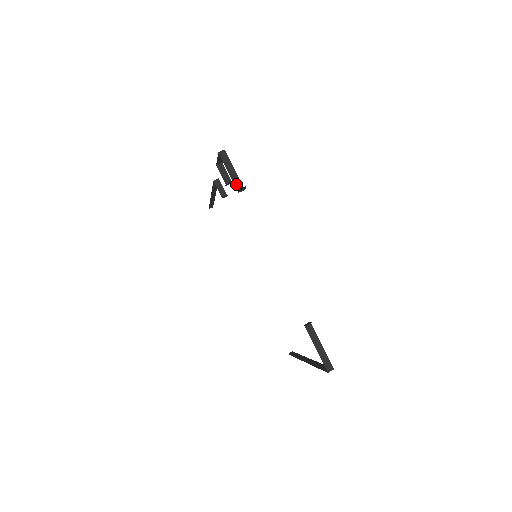
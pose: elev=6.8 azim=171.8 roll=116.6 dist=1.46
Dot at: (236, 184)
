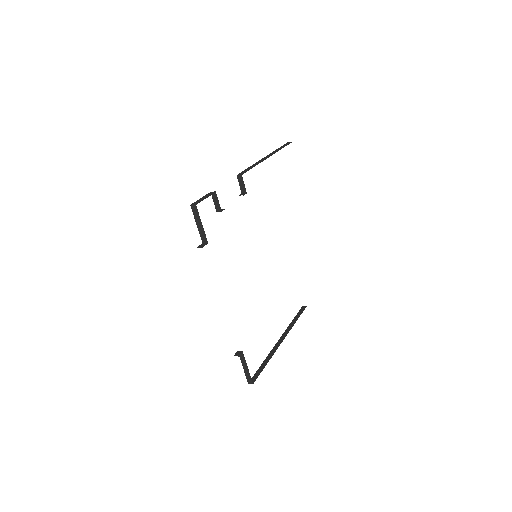
Dot at: (202, 236)
